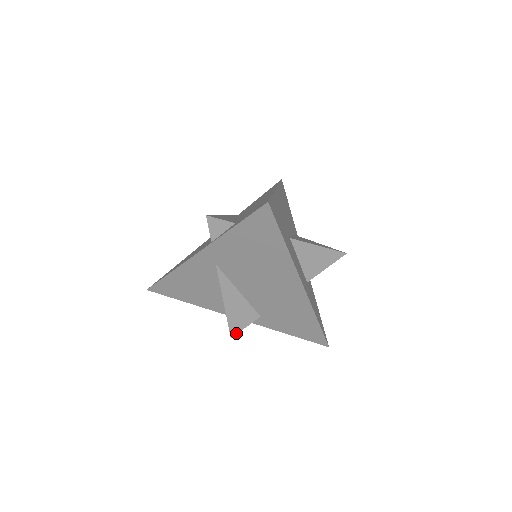
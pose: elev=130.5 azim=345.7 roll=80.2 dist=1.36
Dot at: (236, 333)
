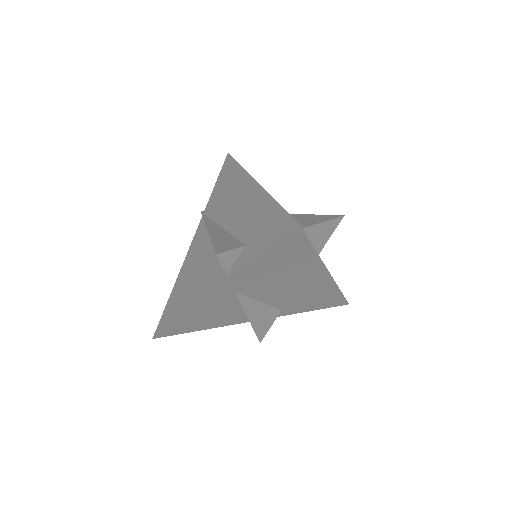
Dot at: (264, 336)
